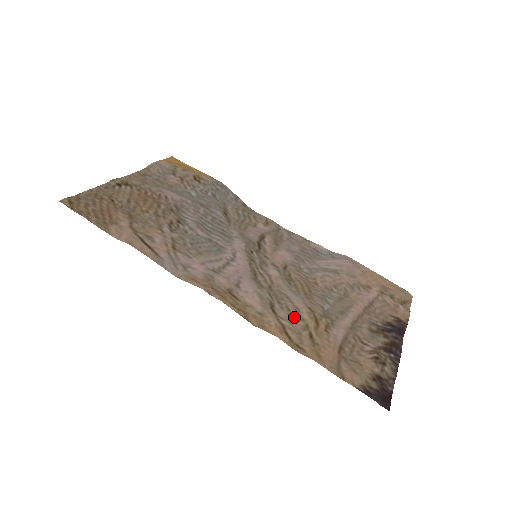
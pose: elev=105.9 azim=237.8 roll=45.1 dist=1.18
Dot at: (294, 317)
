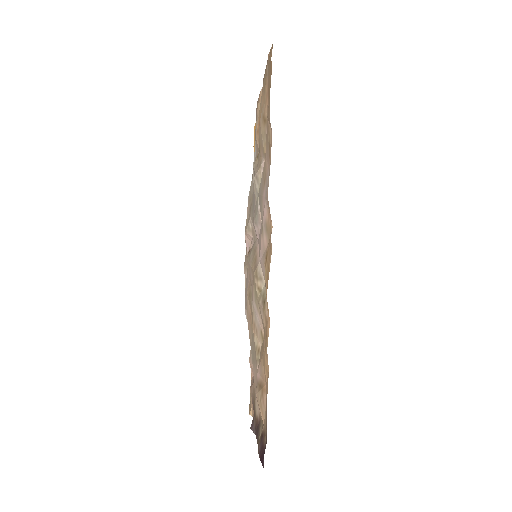
Dot at: occluded
